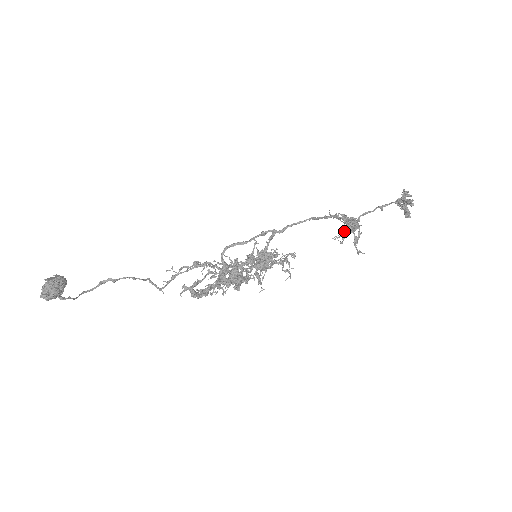
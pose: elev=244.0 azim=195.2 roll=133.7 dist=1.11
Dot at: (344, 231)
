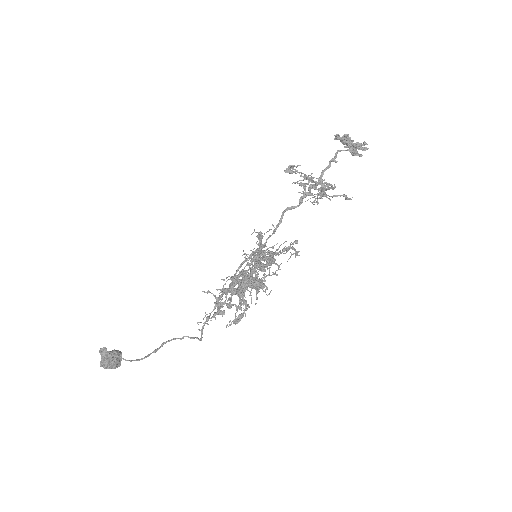
Dot at: (299, 184)
